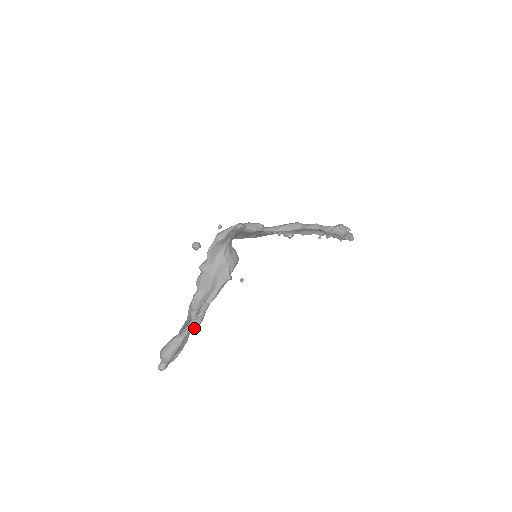
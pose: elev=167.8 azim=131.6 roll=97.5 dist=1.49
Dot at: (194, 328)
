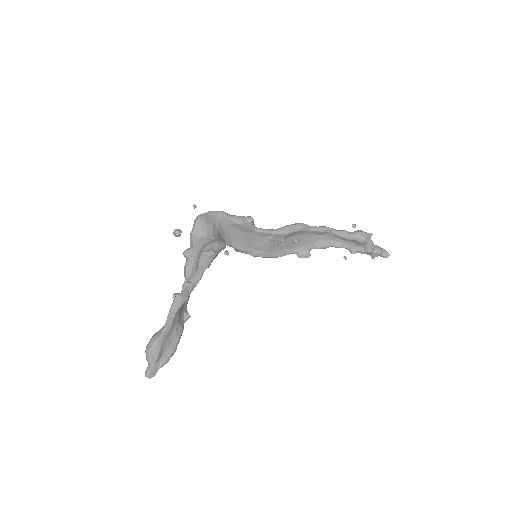
Dot at: (176, 306)
